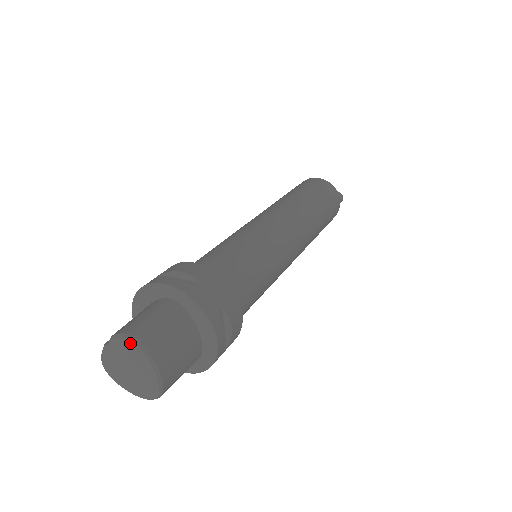
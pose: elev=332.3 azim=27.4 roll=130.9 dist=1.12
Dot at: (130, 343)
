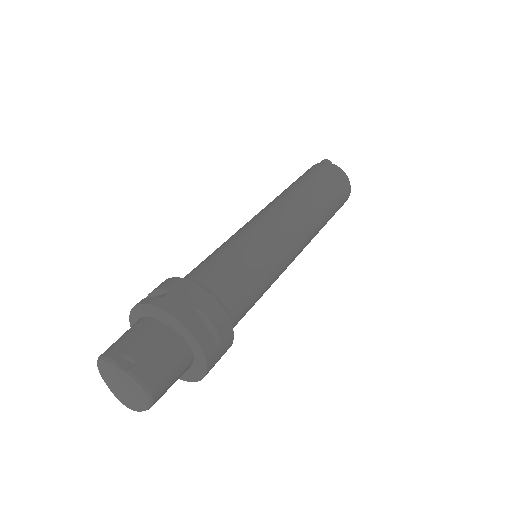
Dot at: (144, 393)
